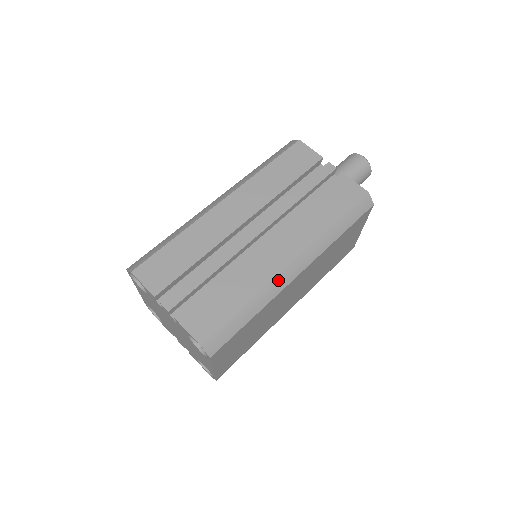
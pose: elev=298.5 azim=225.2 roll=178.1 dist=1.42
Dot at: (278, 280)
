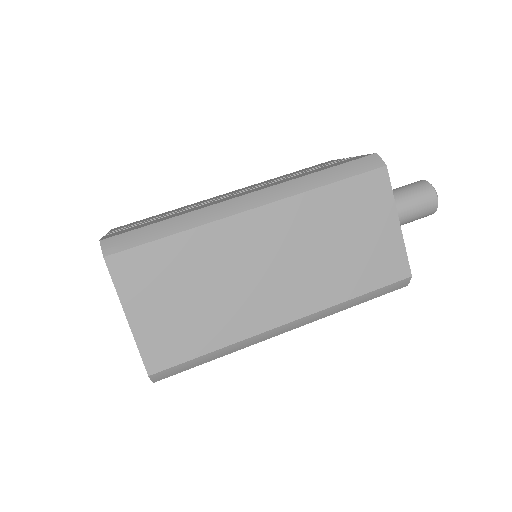
Dot at: (221, 207)
